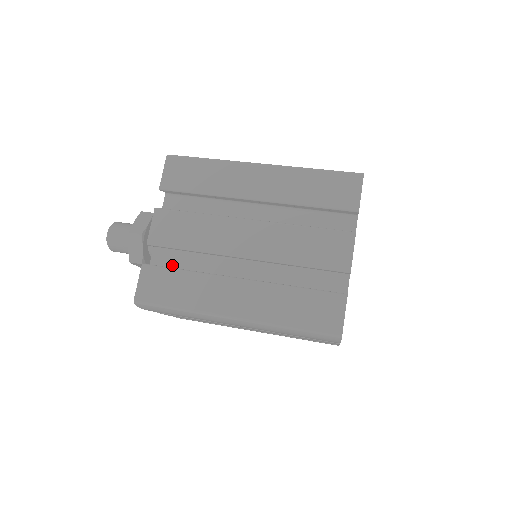
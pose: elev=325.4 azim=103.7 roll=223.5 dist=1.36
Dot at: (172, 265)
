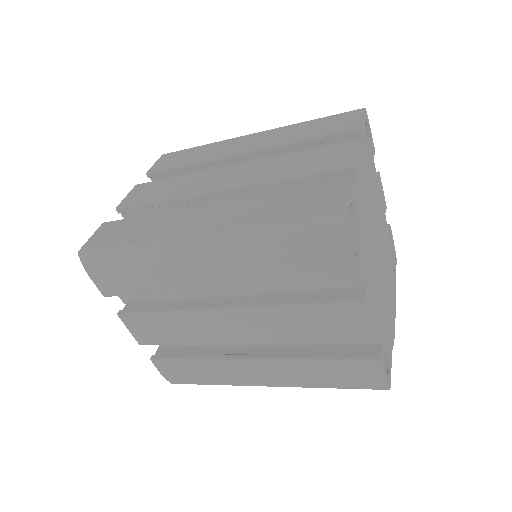
Dot at: occluded
